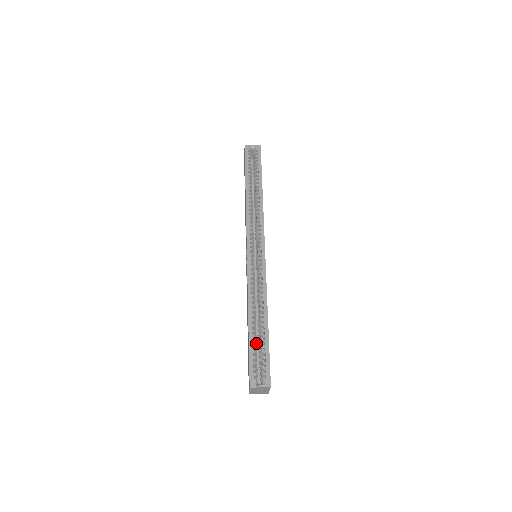
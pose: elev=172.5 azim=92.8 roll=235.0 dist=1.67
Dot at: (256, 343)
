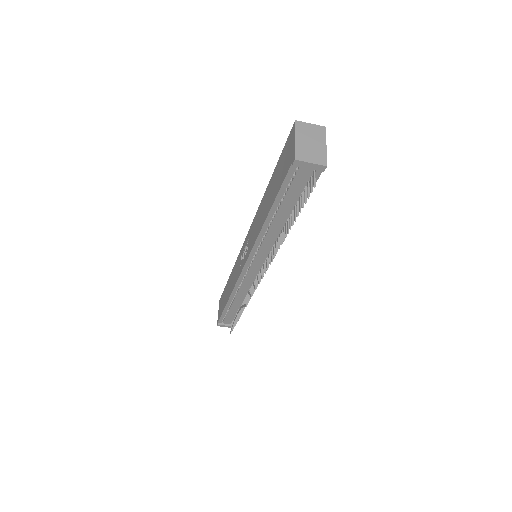
Dot at: occluded
